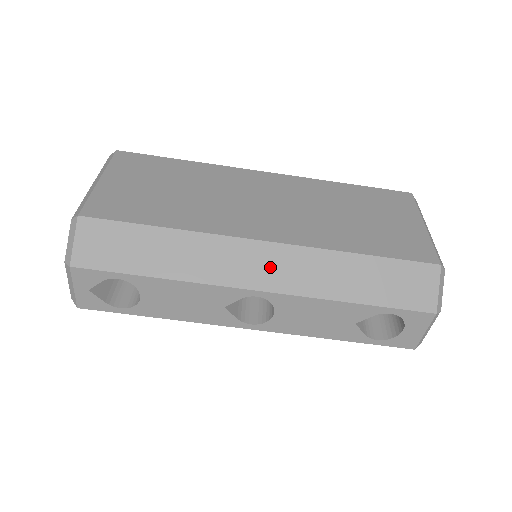
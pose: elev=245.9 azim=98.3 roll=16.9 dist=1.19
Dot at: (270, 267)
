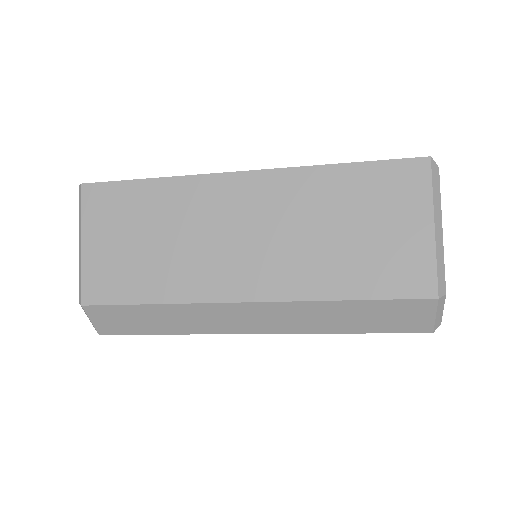
Dot at: (259, 319)
